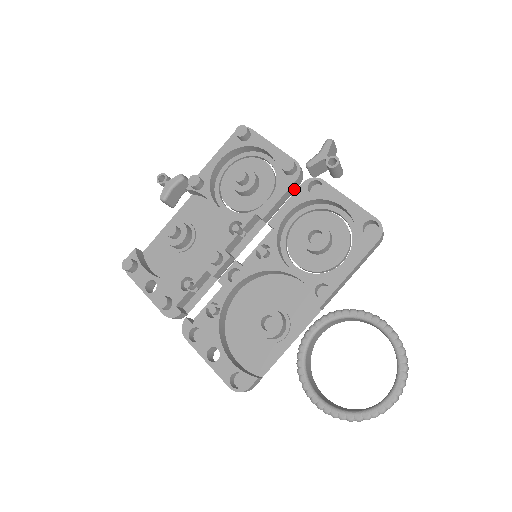
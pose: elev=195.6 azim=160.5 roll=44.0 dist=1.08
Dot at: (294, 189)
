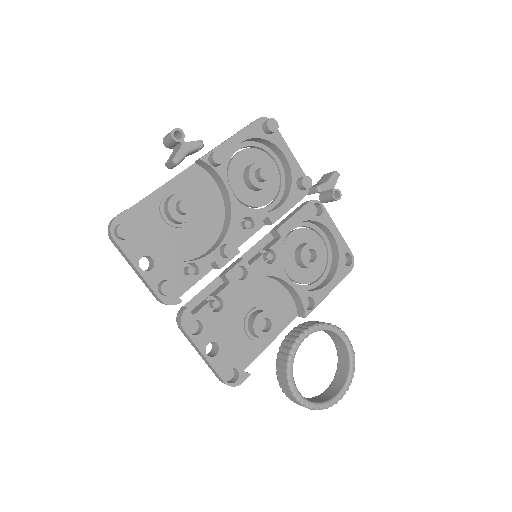
Dot at: occluded
